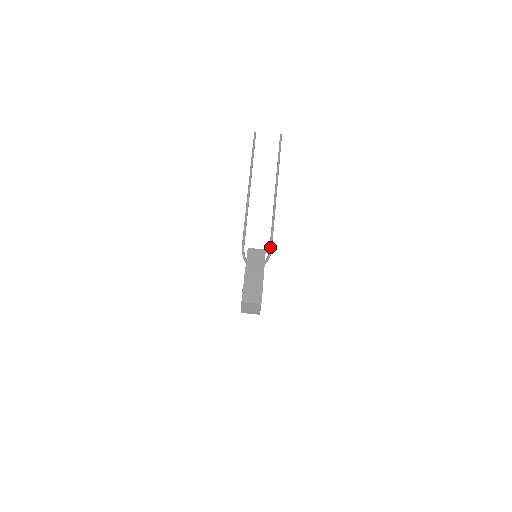
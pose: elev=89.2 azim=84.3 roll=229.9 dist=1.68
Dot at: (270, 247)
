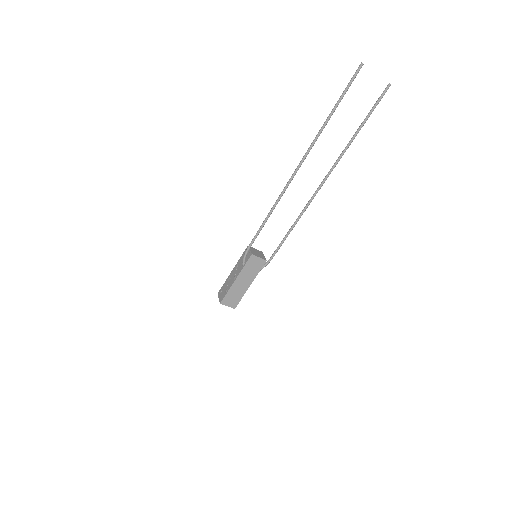
Dot at: (272, 257)
